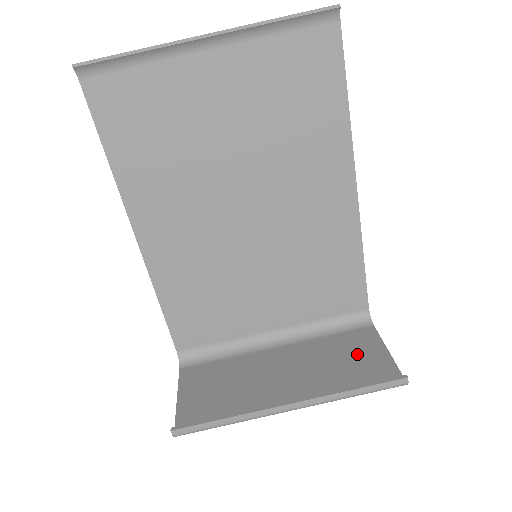
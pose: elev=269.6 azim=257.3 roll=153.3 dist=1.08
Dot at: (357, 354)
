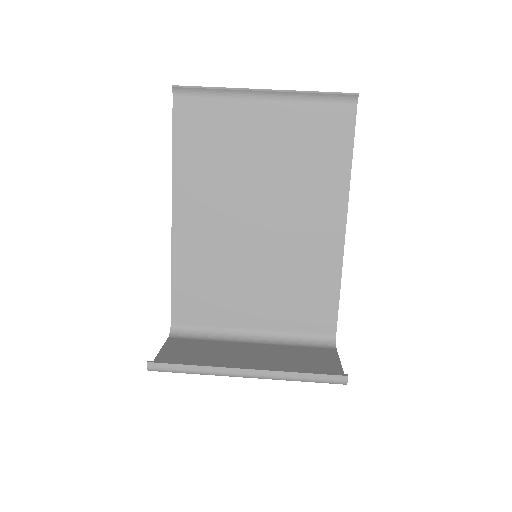
Dot at: (315, 360)
